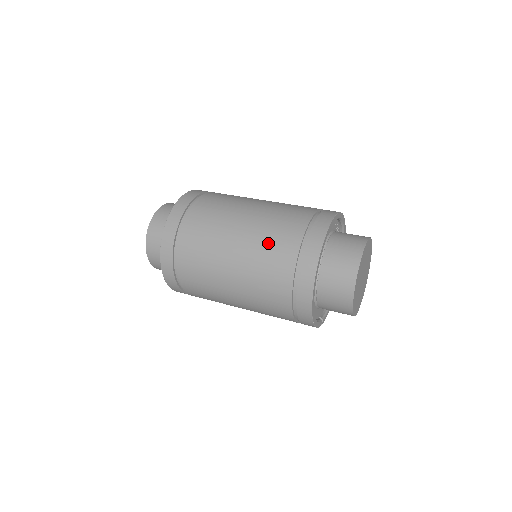
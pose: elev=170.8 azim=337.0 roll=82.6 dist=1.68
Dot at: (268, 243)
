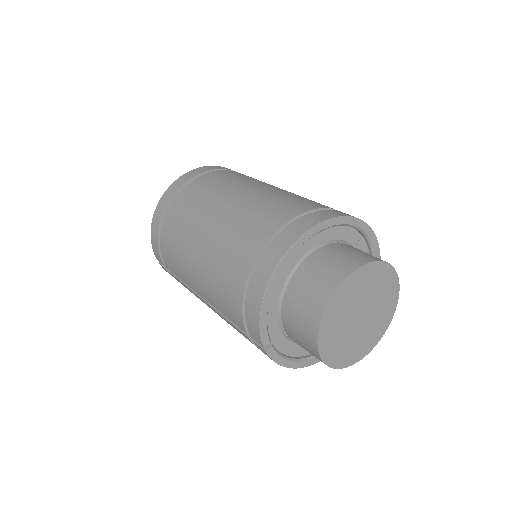
Dot at: (286, 197)
